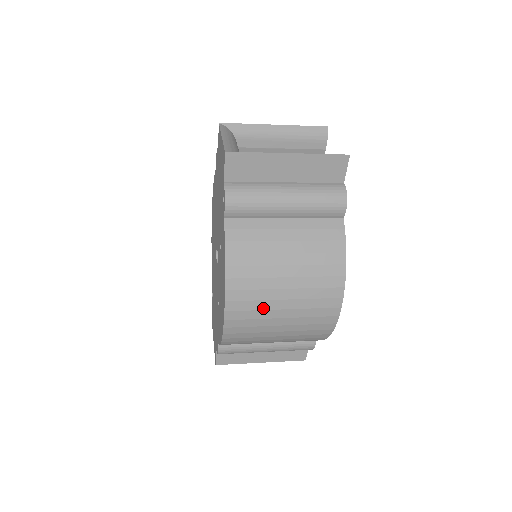
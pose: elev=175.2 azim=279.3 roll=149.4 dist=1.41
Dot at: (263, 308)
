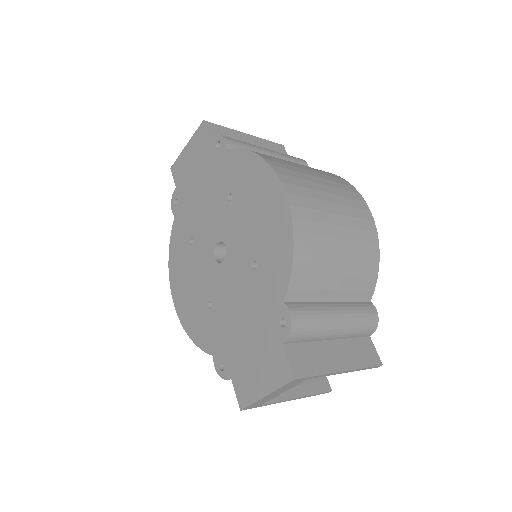
Dot at: (310, 187)
